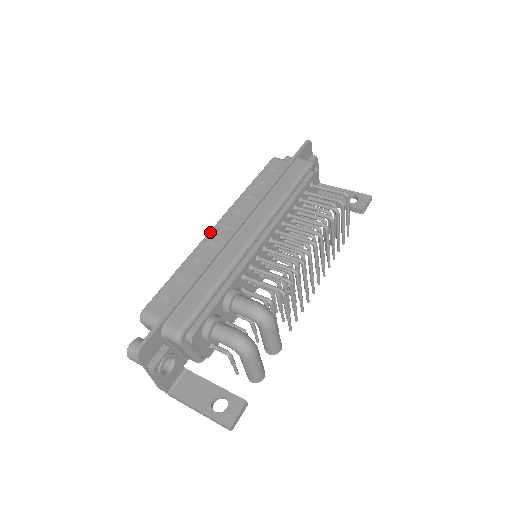
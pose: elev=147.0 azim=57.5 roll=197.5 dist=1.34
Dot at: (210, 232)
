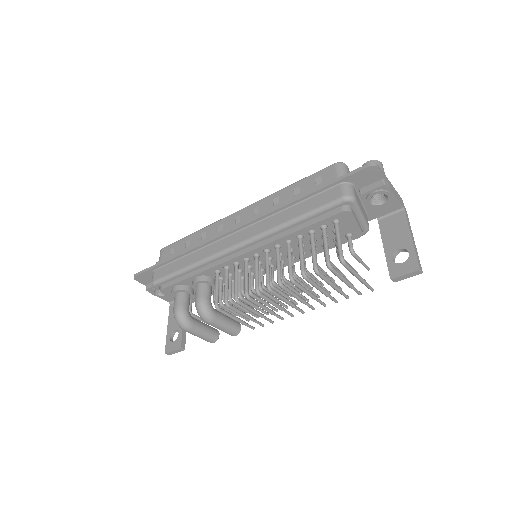
Dot at: (229, 216)
